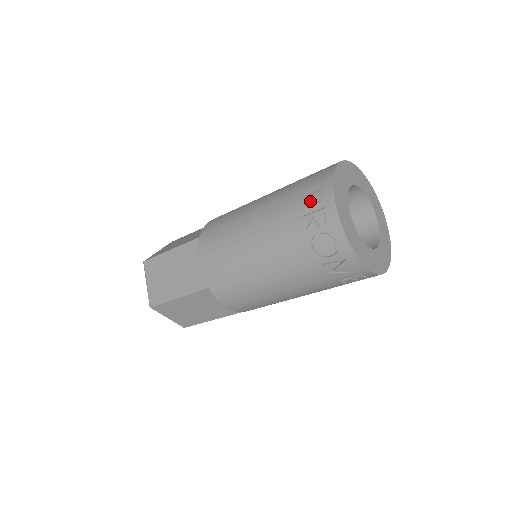
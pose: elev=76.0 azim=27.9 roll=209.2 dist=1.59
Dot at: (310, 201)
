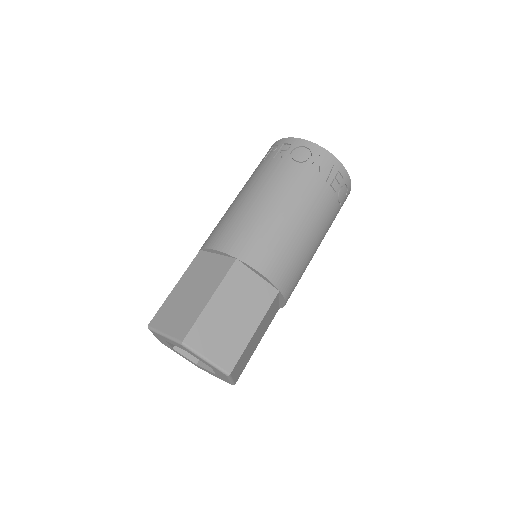
Dot at: (271, 153)
